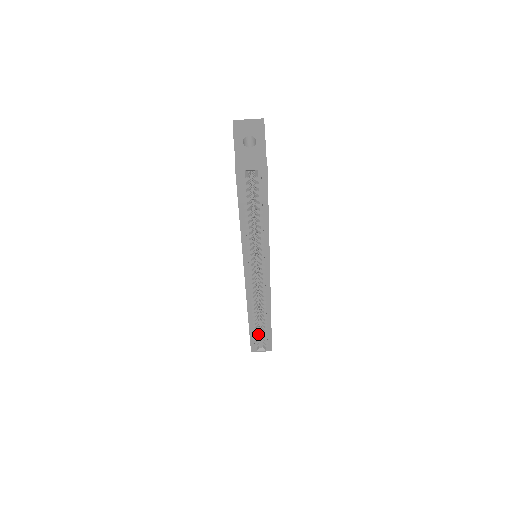
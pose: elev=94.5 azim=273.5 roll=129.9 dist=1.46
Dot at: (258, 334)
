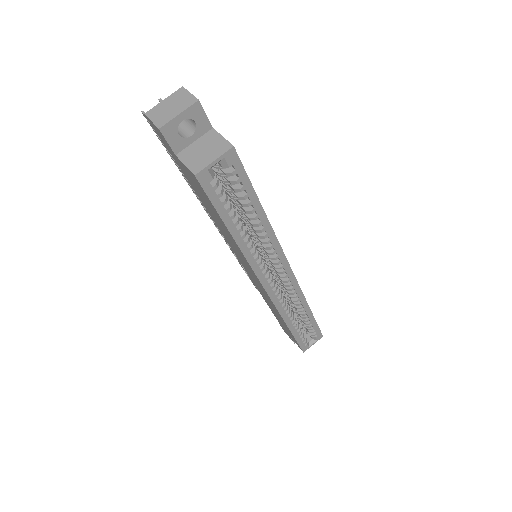
Dot at: occluded
